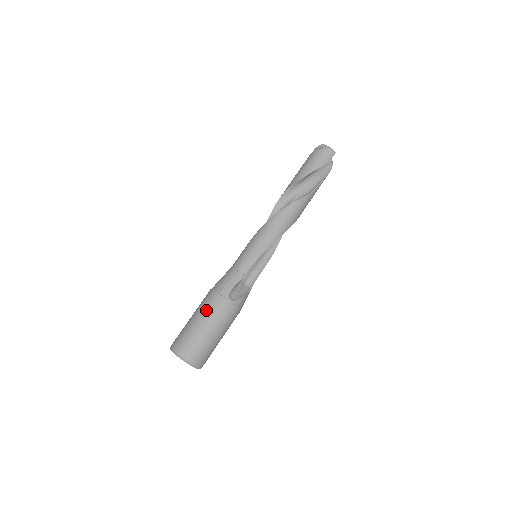
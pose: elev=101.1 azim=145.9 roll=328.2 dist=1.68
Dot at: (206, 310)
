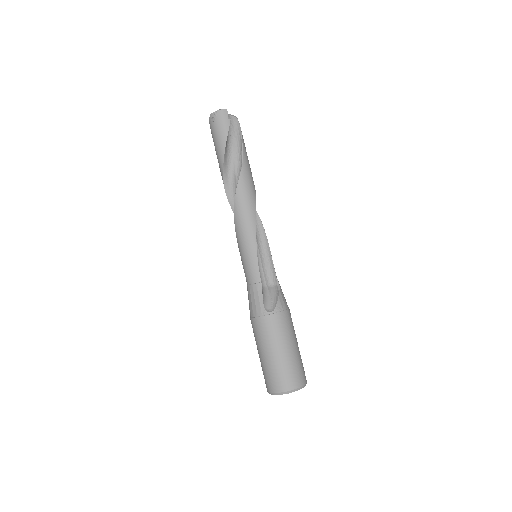
Dot at: (261, 339)
